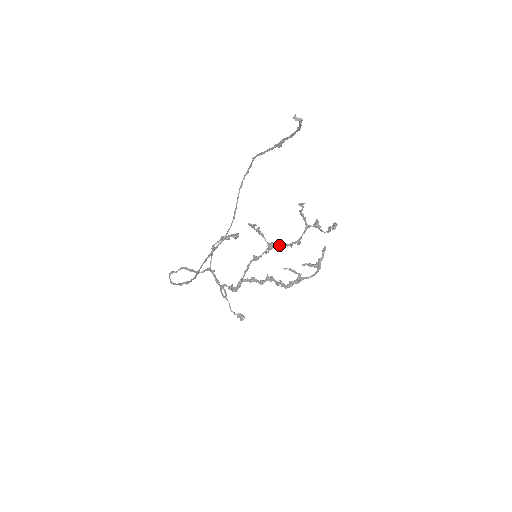
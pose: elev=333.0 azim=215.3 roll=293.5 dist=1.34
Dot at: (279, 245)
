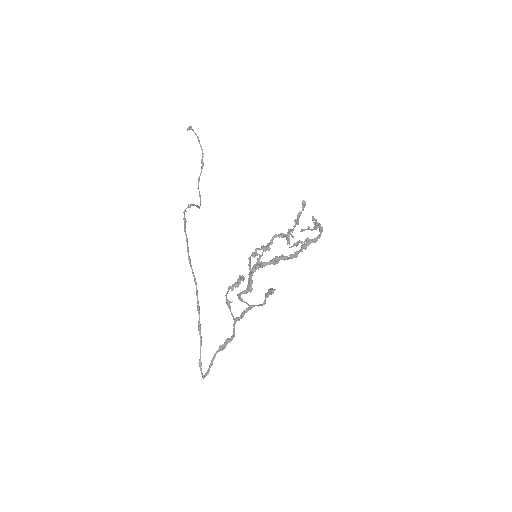
Dot at: (272, 241)
